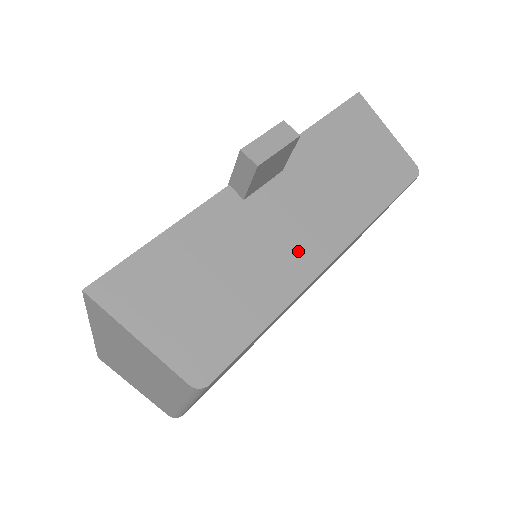
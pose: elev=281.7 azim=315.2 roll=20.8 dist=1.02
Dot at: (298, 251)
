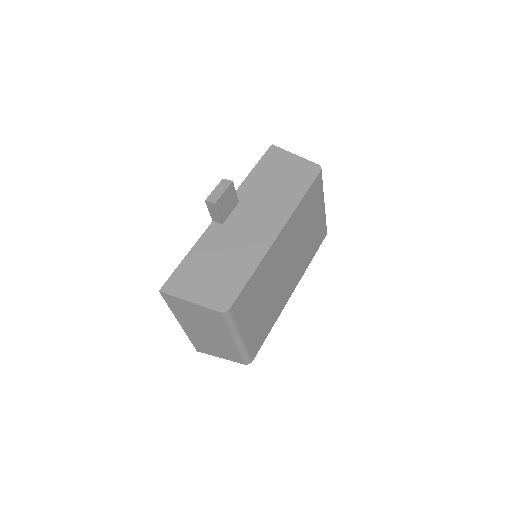
Dot at: (258, 235)
